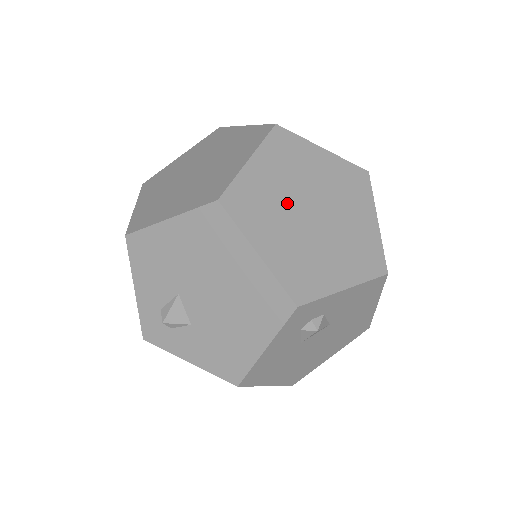
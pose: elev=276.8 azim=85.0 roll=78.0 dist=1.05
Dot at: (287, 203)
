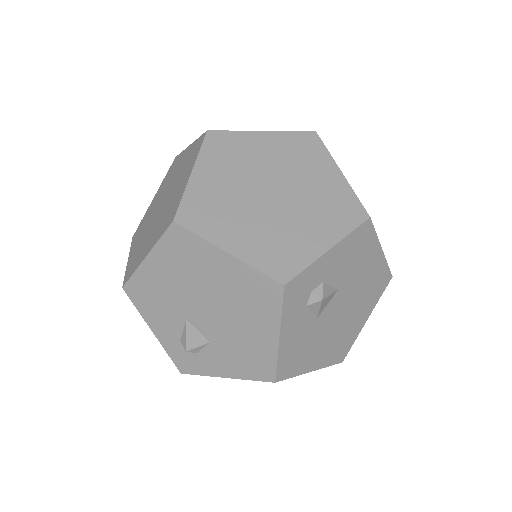
Dot at: (242, 195)
